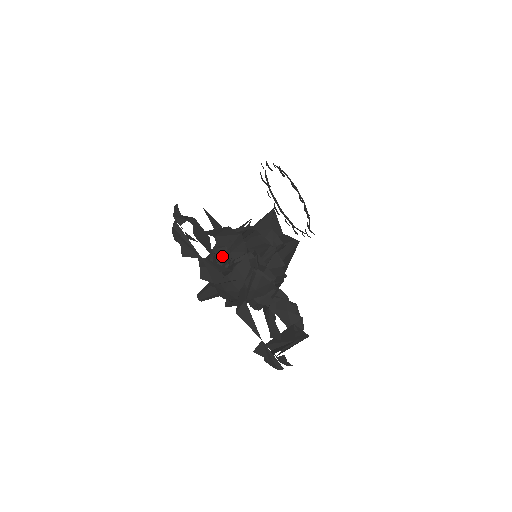
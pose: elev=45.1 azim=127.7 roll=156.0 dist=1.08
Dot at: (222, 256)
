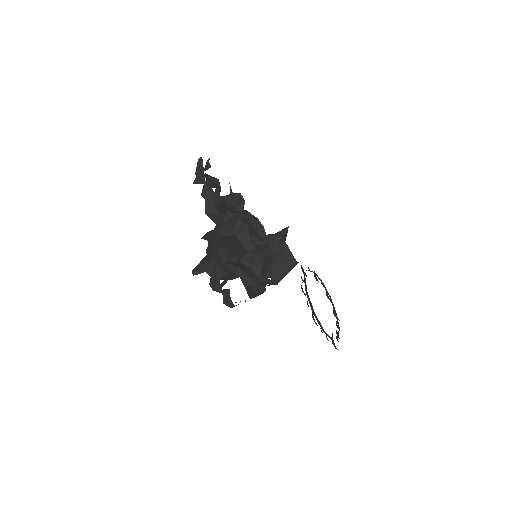
Dot at: occluded
